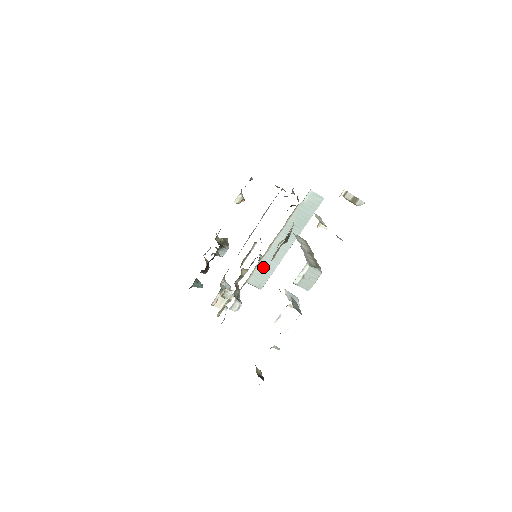
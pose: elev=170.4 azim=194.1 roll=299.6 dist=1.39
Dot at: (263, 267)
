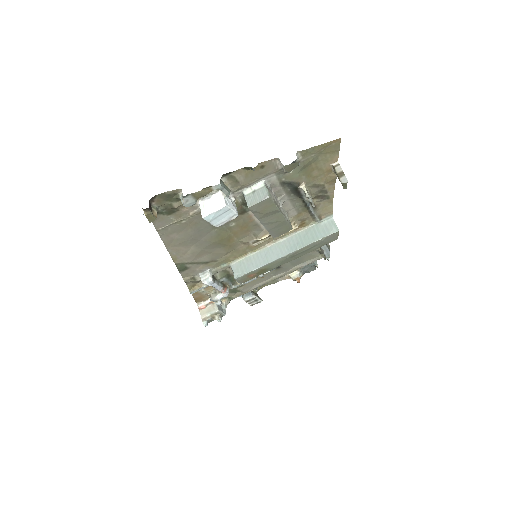
Dot at: (252, 260)
